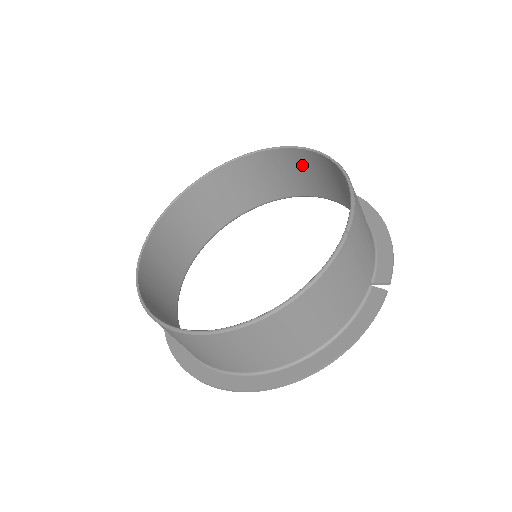
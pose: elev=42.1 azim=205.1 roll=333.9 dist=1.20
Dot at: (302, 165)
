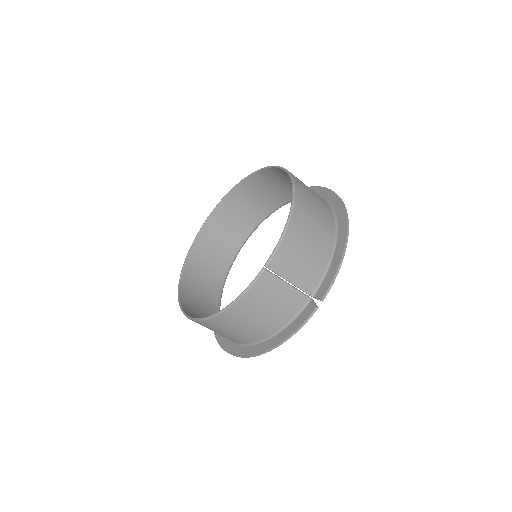
Dot at: occluded
